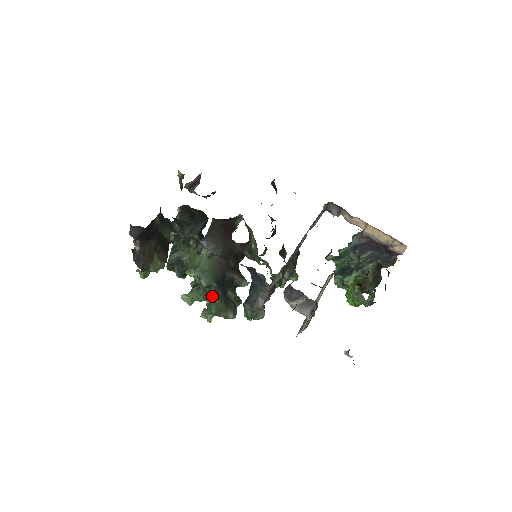
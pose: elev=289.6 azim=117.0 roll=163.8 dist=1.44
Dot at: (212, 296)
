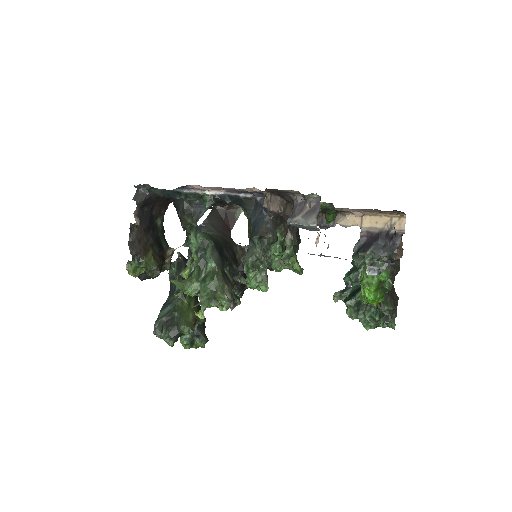
Dot at: (208, 259)
